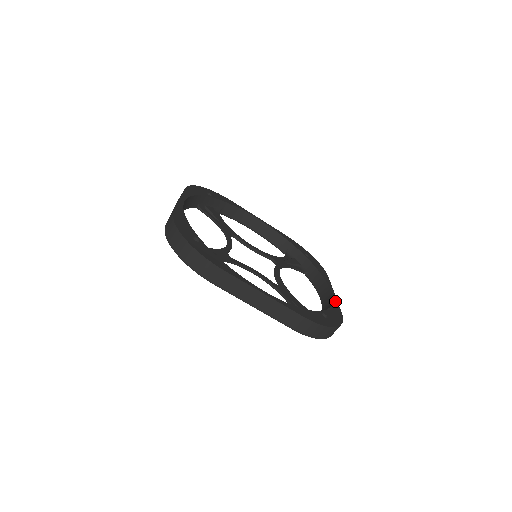
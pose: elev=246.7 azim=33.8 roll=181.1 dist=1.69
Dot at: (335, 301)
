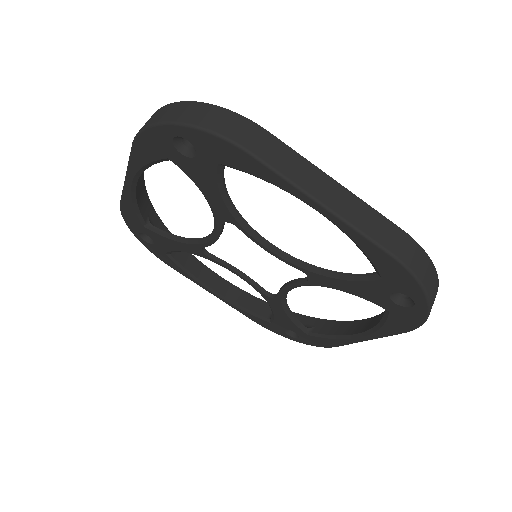
Dot at: occluded
